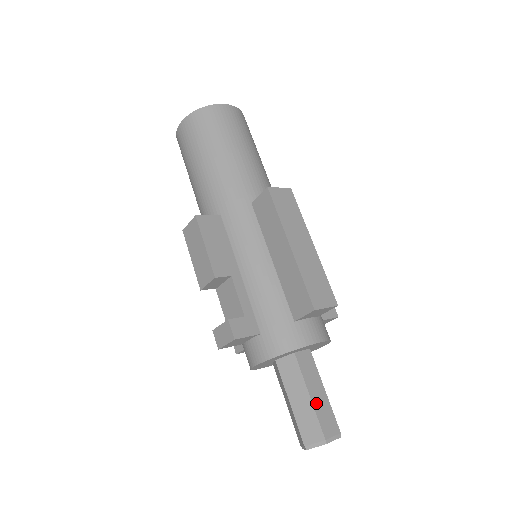
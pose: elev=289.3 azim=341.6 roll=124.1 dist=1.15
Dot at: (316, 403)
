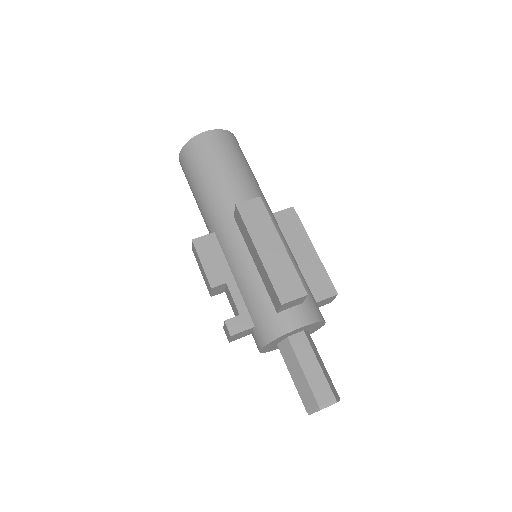
Dot at: (310, 377)
